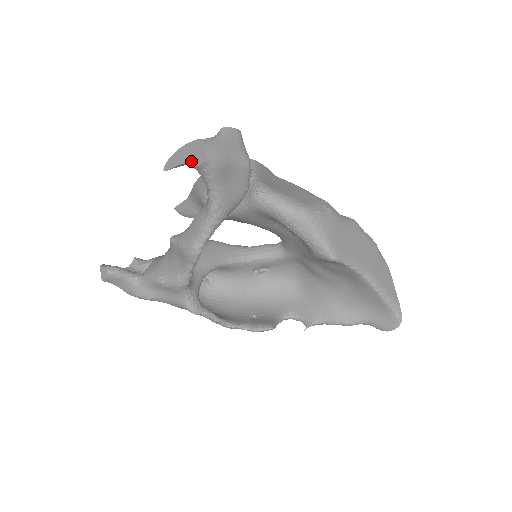
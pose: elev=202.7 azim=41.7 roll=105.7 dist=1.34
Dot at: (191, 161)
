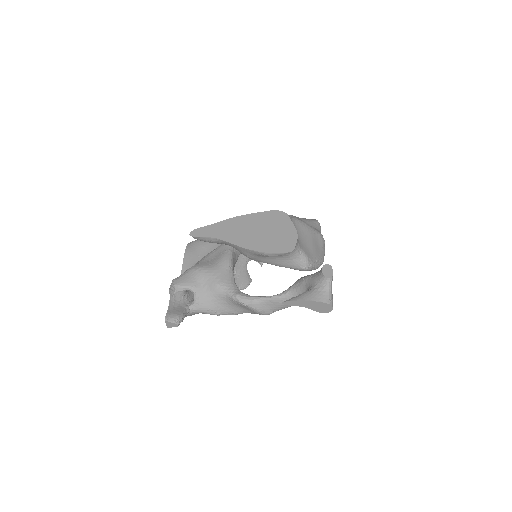
Dot at: (315, 309)
